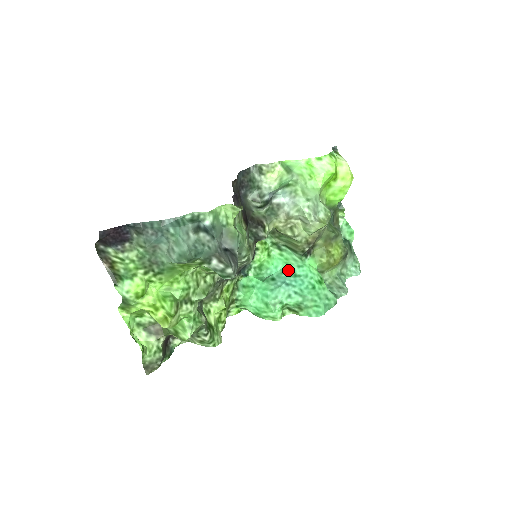
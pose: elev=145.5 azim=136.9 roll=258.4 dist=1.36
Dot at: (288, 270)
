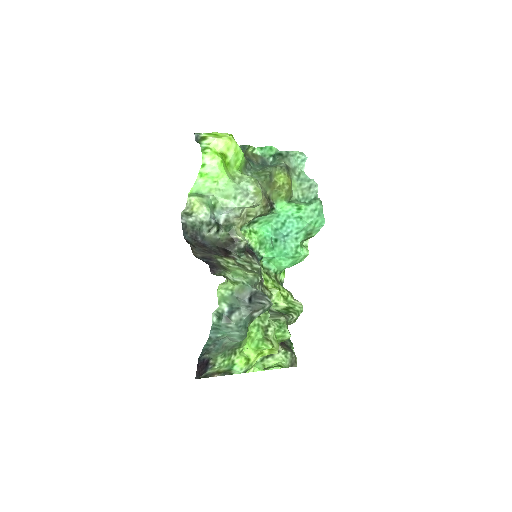
Dot at: (275, 226)
